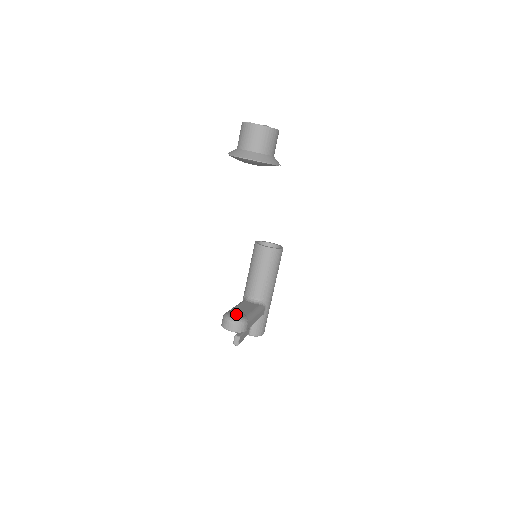
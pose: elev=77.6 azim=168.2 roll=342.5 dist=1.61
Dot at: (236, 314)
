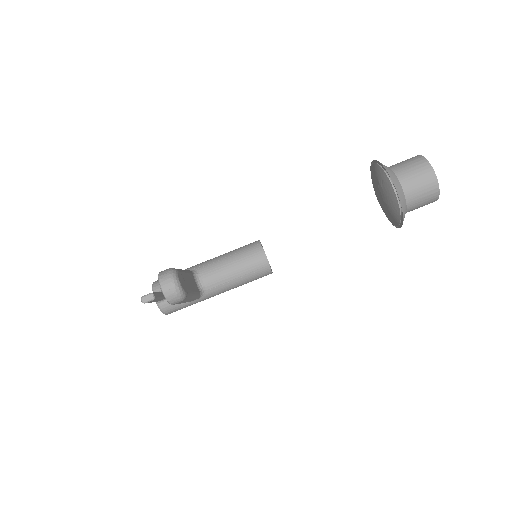
Dot at: (183, 281)
